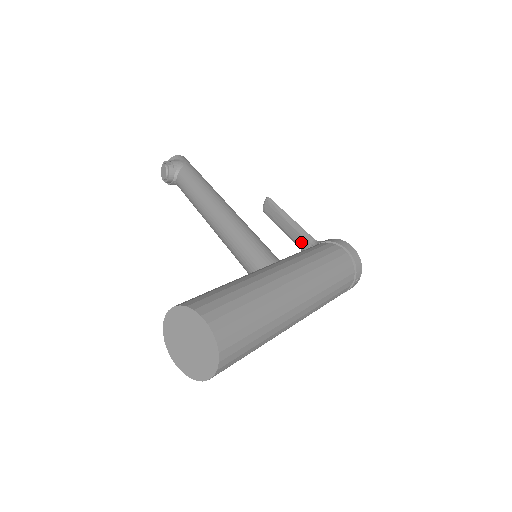
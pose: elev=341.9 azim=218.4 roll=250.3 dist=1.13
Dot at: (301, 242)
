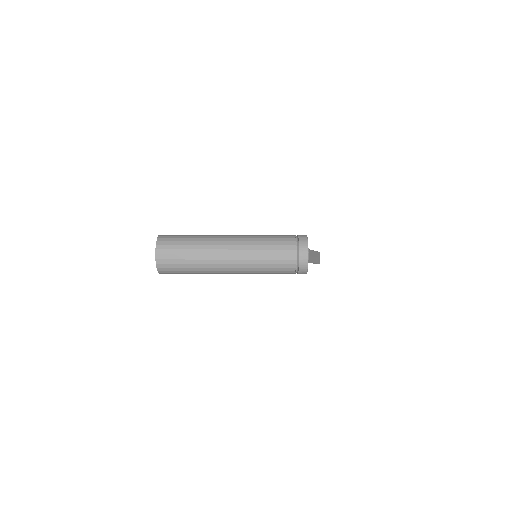
Dot at: occluded
